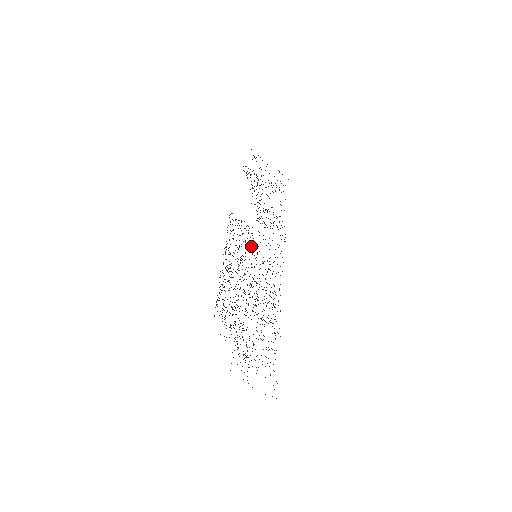
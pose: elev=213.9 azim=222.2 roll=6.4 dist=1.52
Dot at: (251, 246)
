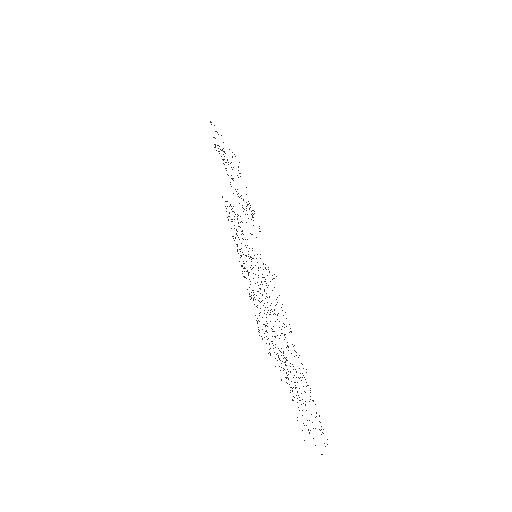
Dot at: occluded
